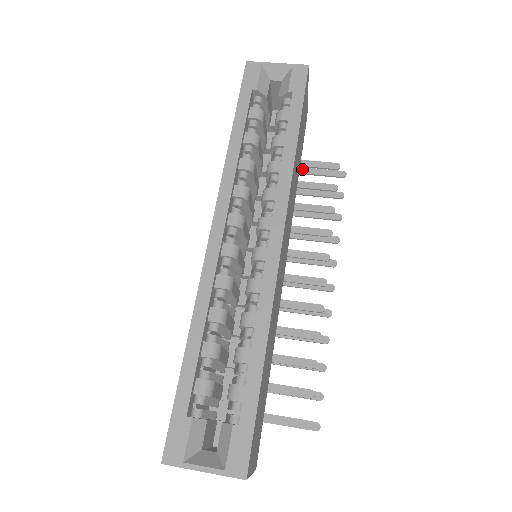
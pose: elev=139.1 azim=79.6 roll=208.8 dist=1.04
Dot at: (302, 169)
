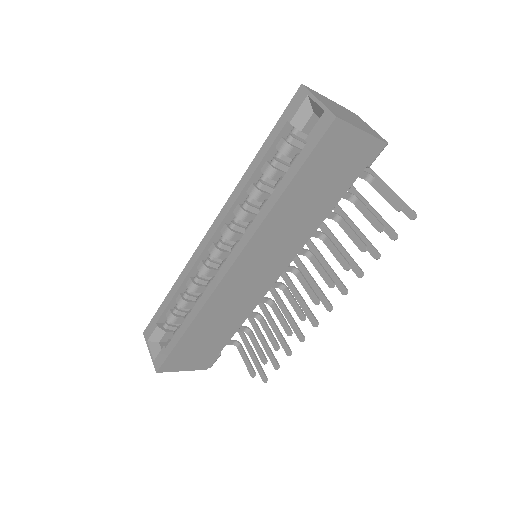
Dot at: (384, 186)
